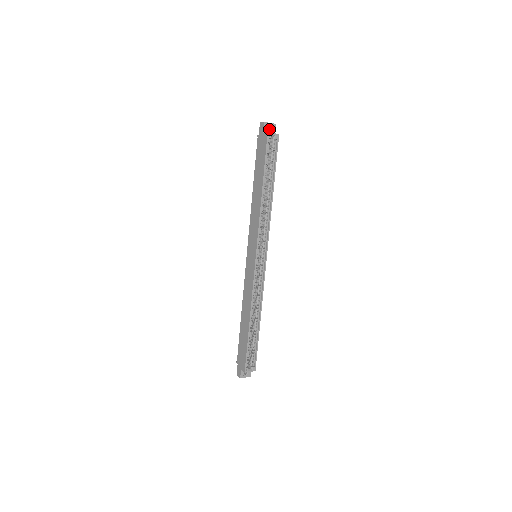
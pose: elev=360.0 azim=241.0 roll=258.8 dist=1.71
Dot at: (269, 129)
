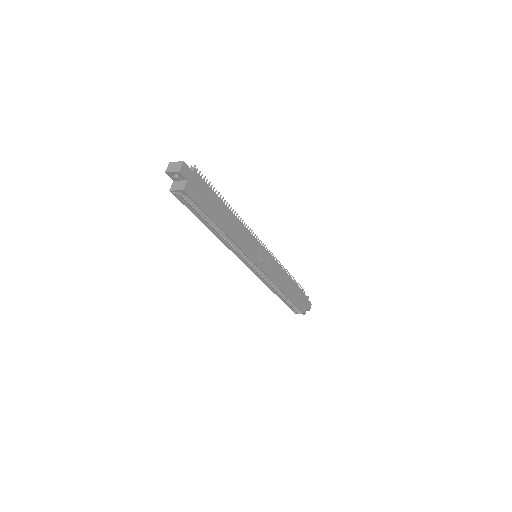
Dot at: (177, 176)
